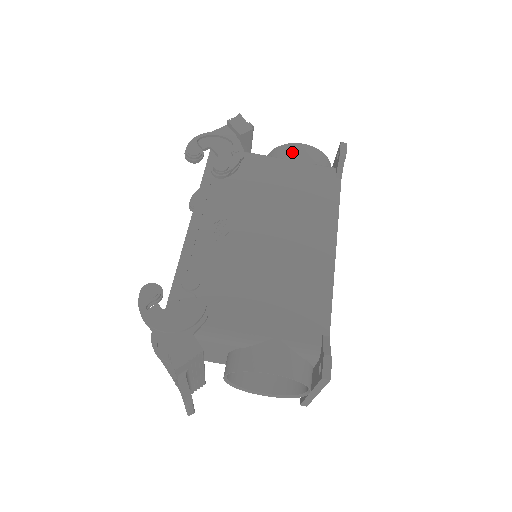
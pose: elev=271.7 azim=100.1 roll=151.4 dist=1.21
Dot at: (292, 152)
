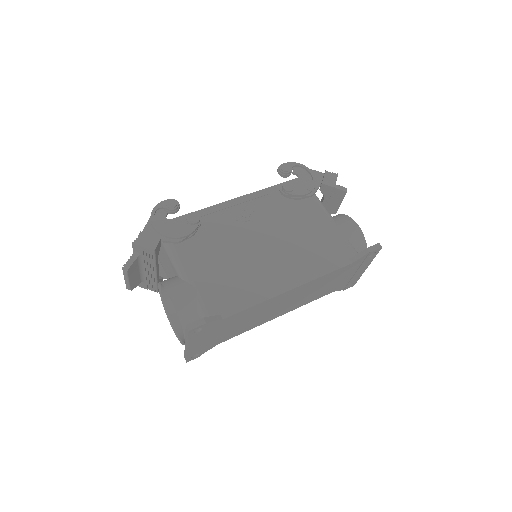
Dot at: (344, 222)
